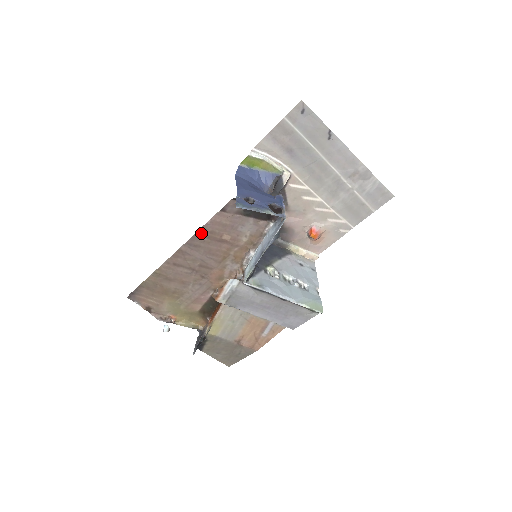
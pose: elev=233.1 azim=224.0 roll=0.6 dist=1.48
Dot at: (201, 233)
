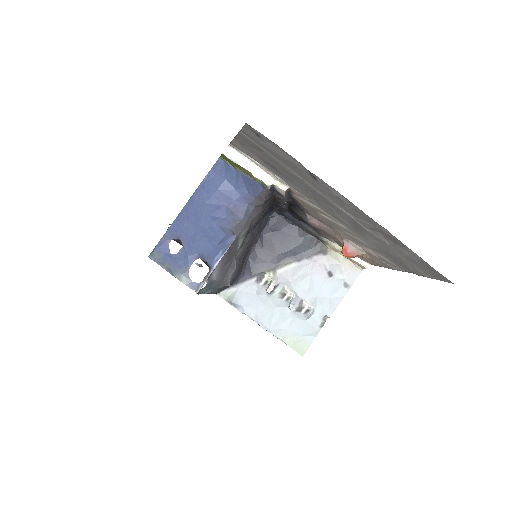
Dot at: occluded
